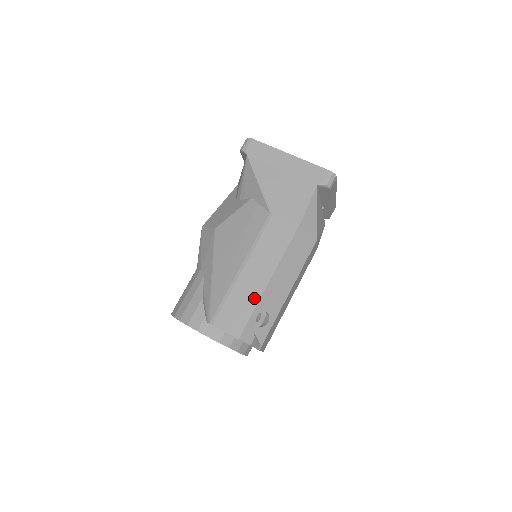
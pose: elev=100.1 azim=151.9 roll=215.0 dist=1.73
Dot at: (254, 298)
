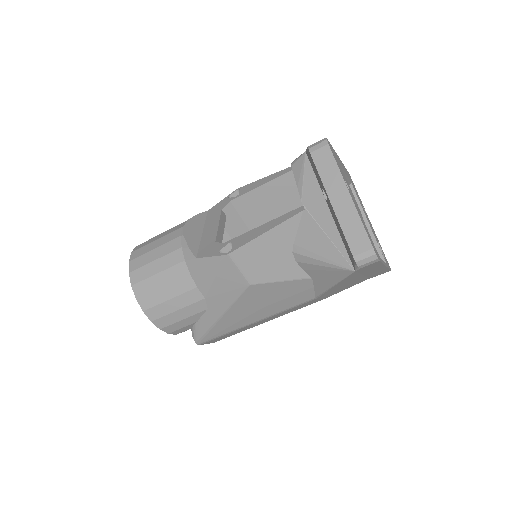
Dot at: occluded
